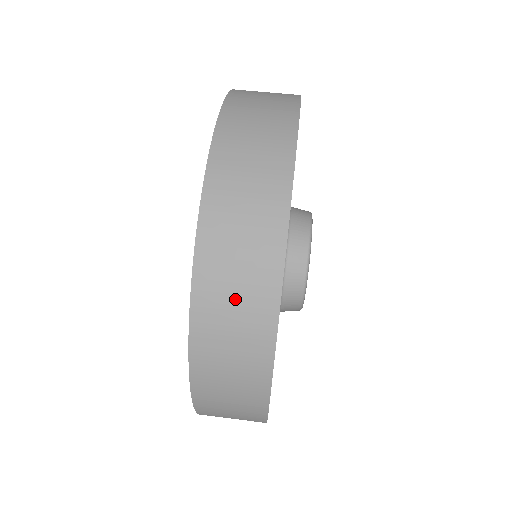
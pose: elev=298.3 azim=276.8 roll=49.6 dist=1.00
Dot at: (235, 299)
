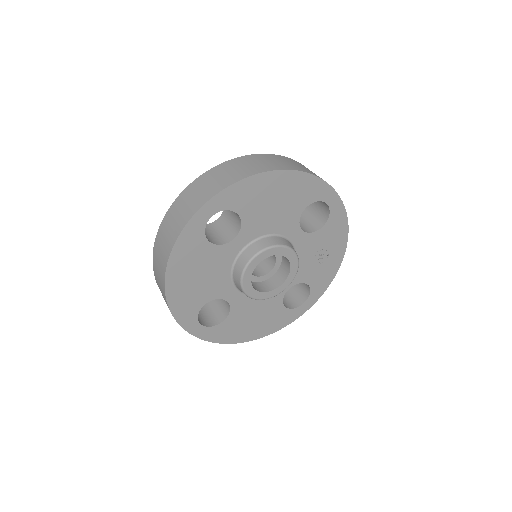
Dot at: (195, 195)
